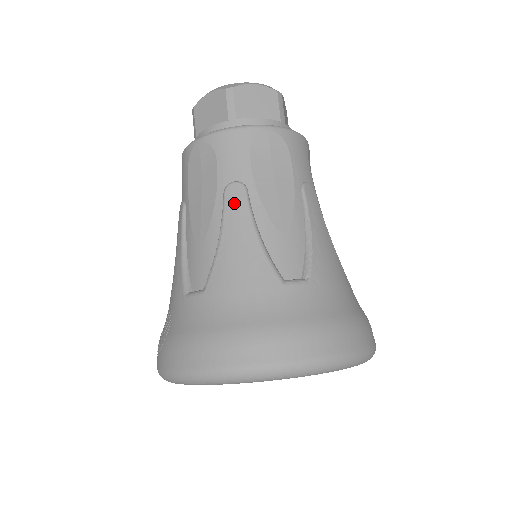
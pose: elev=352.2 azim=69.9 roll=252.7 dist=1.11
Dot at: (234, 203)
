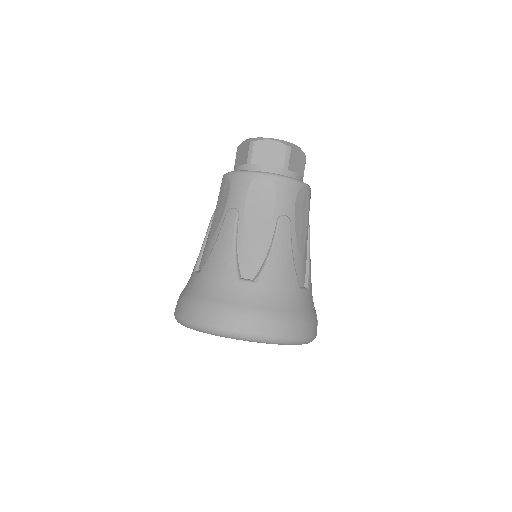
Dot at: (228, 222)
